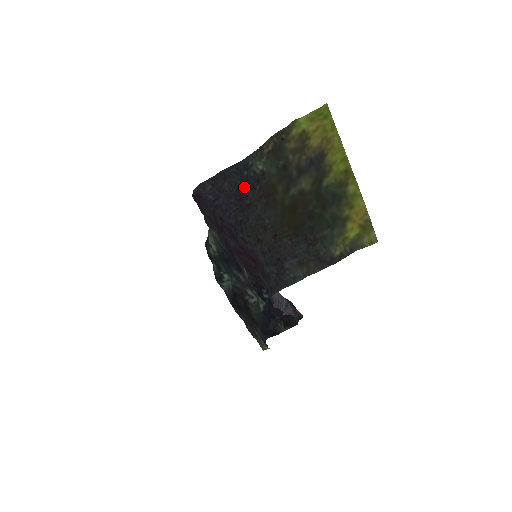
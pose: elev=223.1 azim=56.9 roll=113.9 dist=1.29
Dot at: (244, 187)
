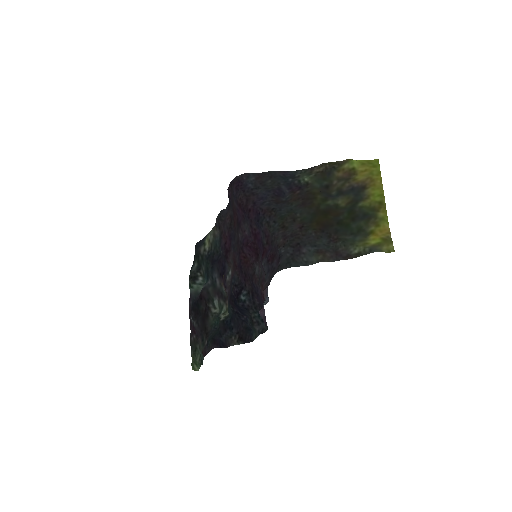
Dot at: (285, 188)
